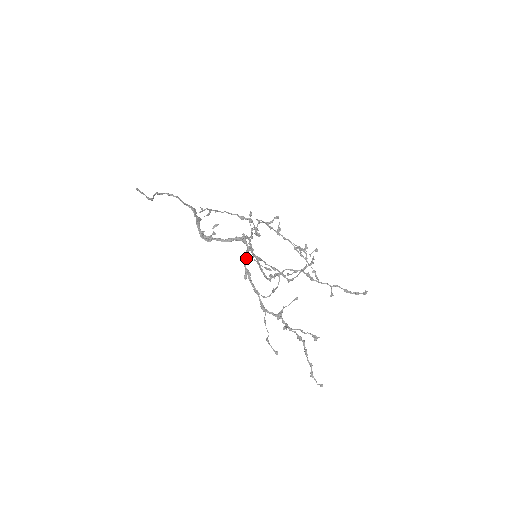
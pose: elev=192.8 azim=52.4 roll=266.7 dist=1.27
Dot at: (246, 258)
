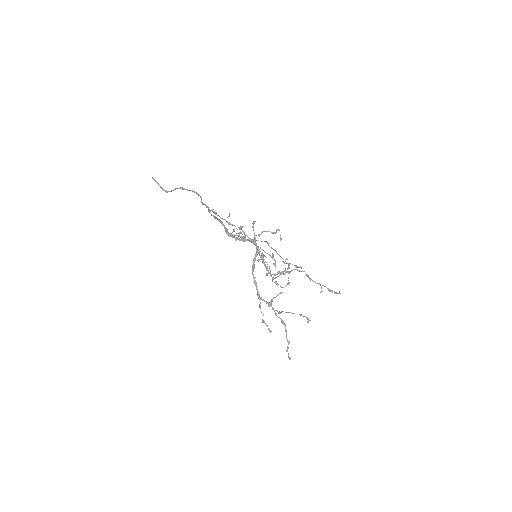
Dot at: (256, 256)
